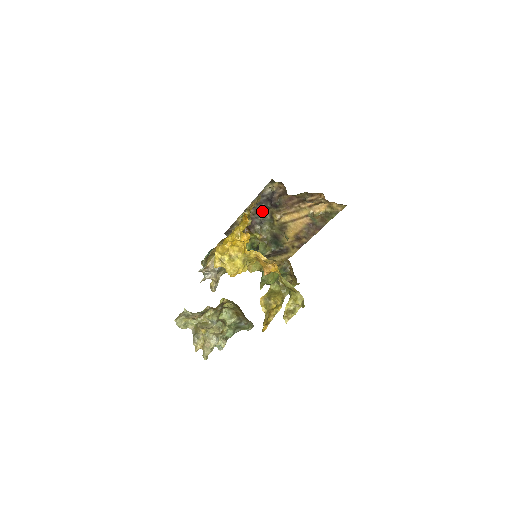
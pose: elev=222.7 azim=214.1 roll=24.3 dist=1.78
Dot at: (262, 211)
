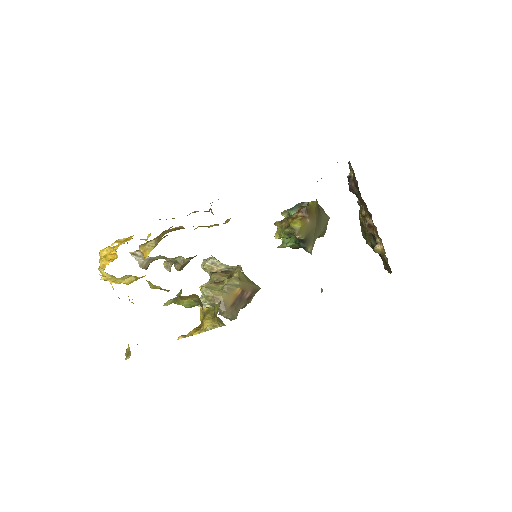
Dot at: occluded
